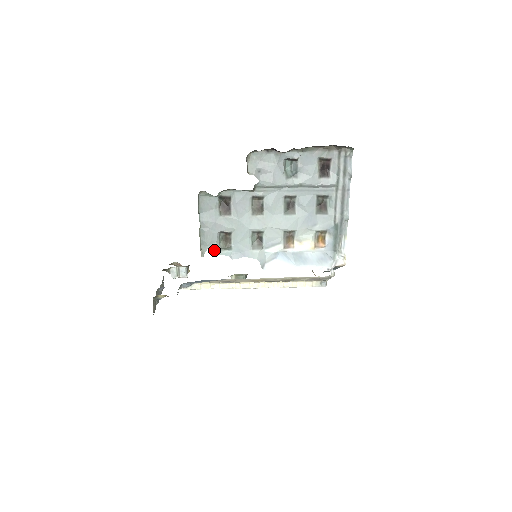
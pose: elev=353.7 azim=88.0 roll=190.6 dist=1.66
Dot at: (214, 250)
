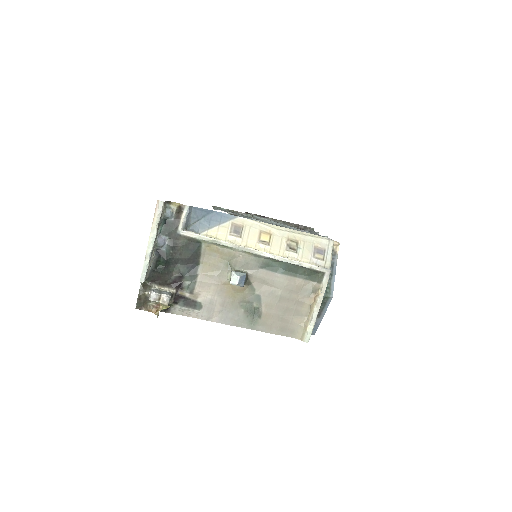
Dot at: occluded
